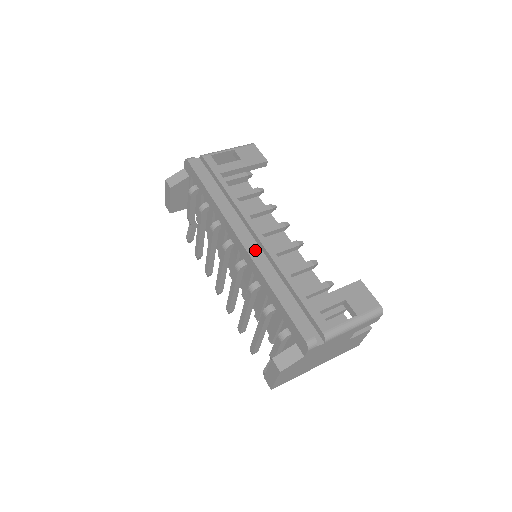
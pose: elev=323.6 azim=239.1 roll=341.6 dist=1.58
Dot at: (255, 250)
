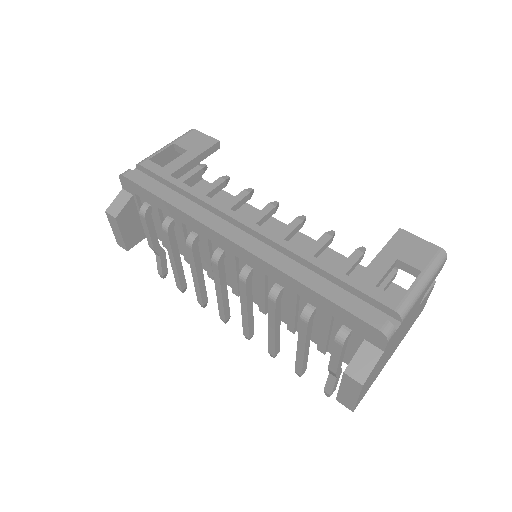
Dot at: (257, 246)
